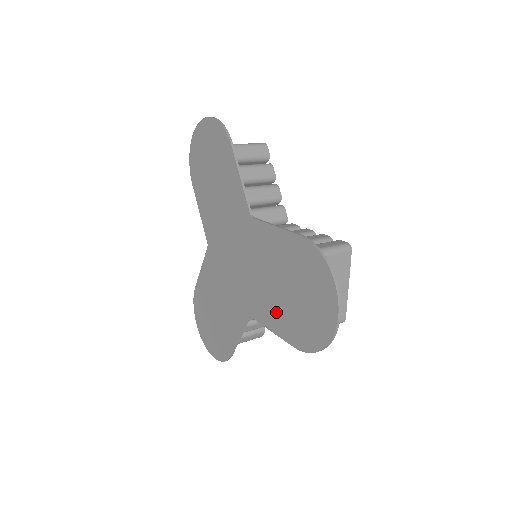
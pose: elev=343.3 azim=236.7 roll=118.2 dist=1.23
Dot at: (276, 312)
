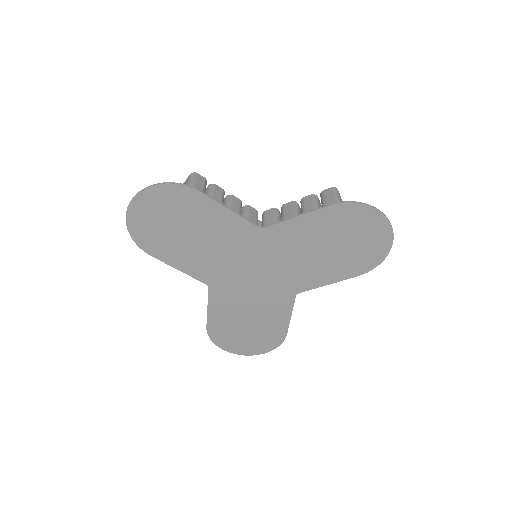
Dot at: (327, 270)
